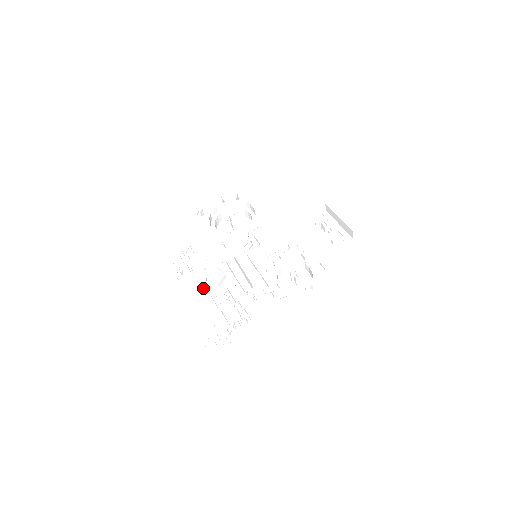
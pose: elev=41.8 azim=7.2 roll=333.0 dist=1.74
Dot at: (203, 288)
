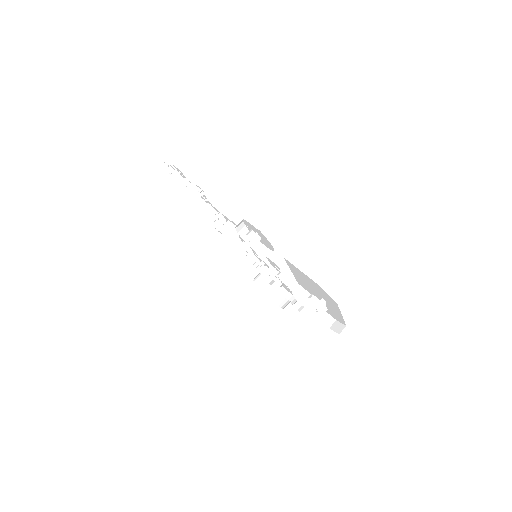
Dot at: (209, 218)
